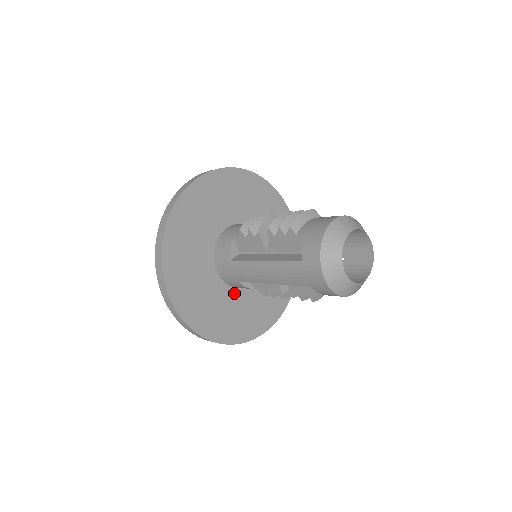
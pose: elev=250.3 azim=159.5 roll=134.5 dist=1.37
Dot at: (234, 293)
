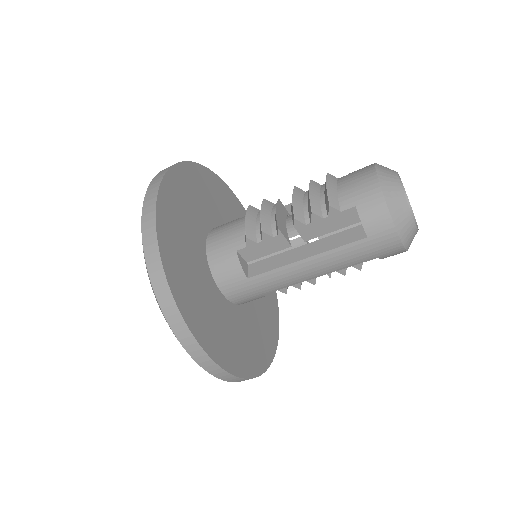
Dot at: (246, 309)
